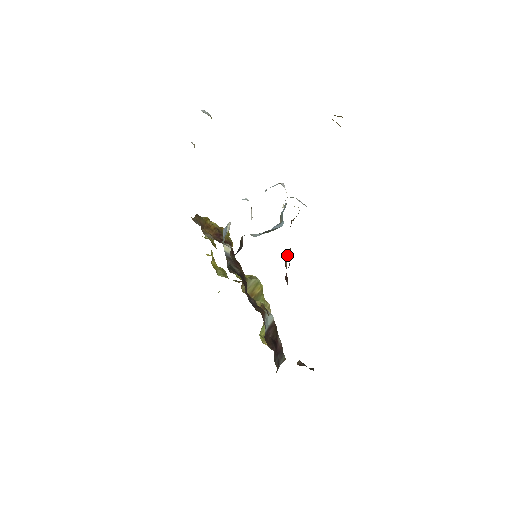
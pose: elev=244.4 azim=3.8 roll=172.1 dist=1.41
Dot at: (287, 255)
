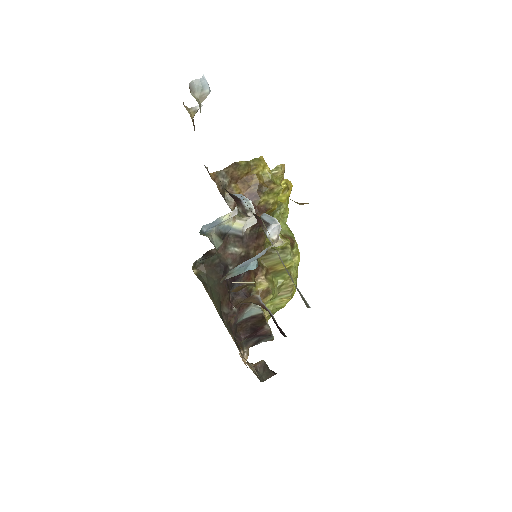
Dot at: (236, 305)
